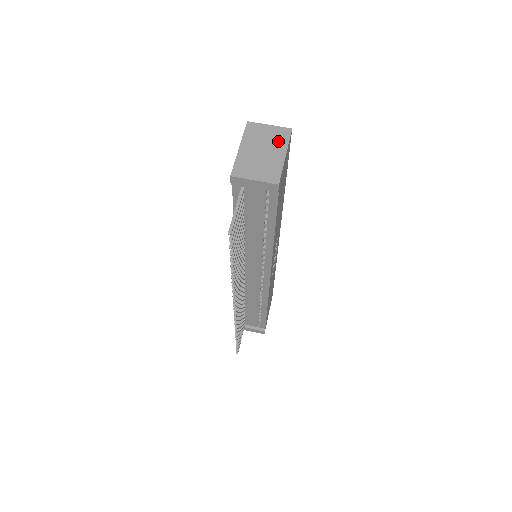
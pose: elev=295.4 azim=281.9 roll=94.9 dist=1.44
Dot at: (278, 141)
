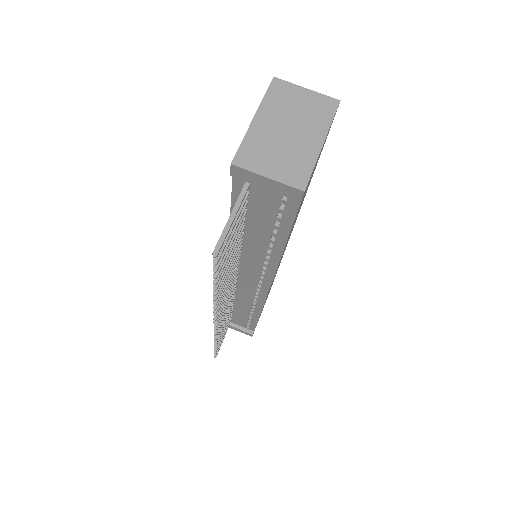
Dot at: (315, 118)
